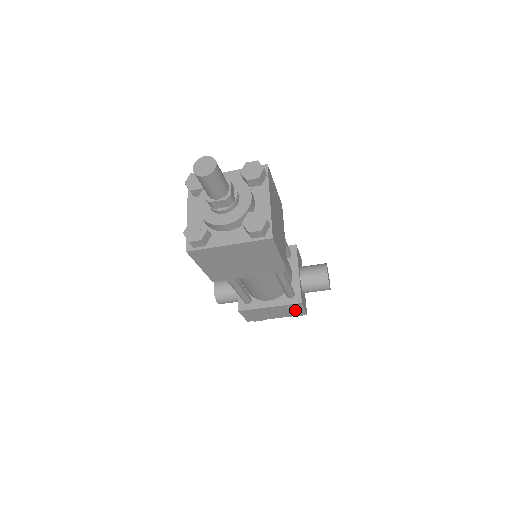
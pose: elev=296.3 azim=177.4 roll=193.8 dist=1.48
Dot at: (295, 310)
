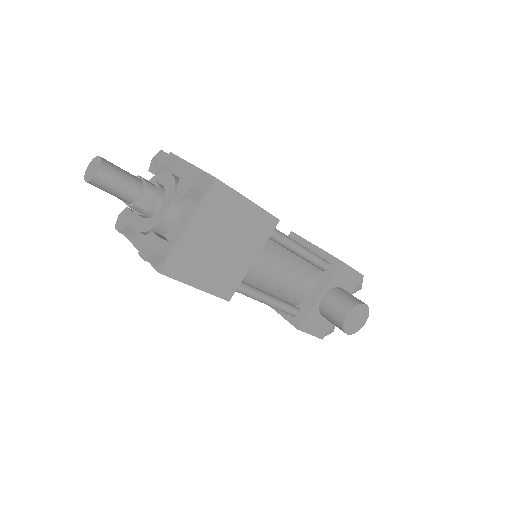
Dot at: occluded
